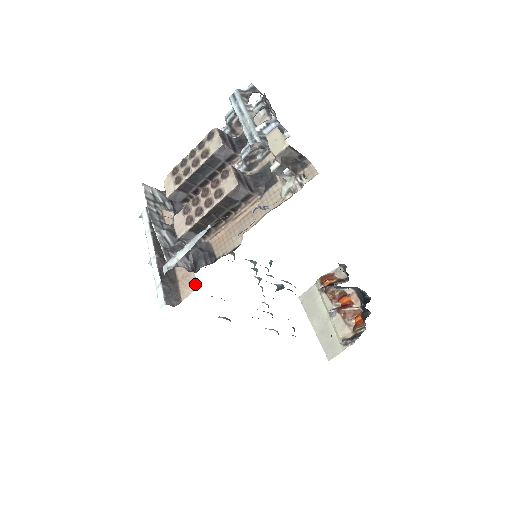
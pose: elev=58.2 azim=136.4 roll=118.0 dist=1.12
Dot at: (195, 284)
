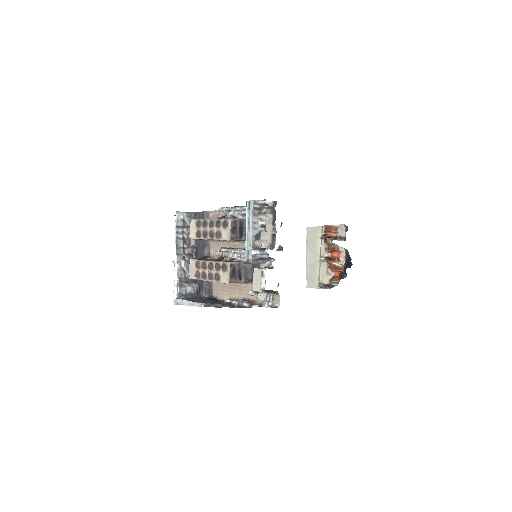
Dot at: occluded
